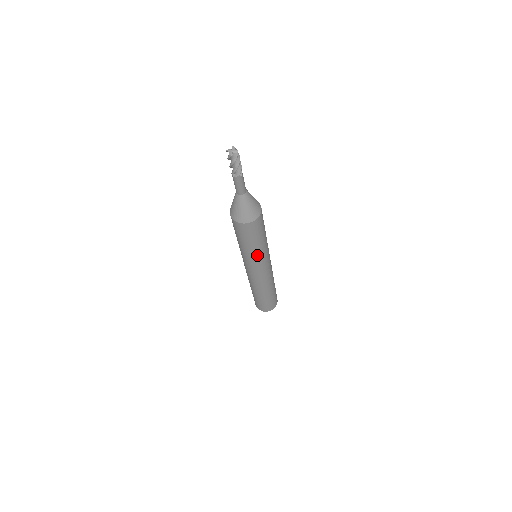
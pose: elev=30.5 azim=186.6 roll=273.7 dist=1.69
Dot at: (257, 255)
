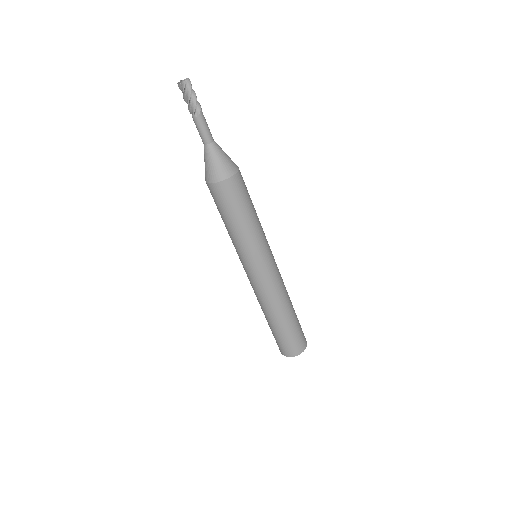
Dot at: (259, 234)
